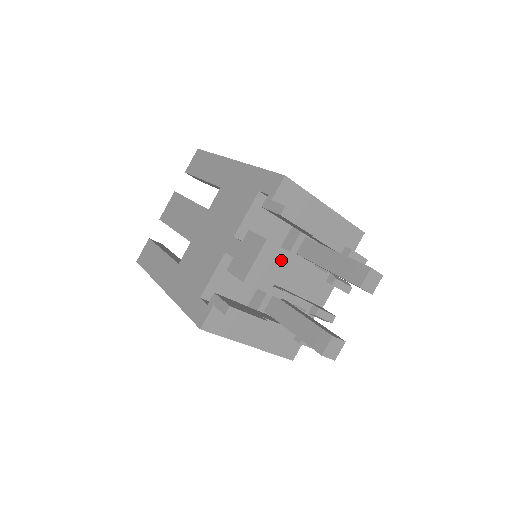
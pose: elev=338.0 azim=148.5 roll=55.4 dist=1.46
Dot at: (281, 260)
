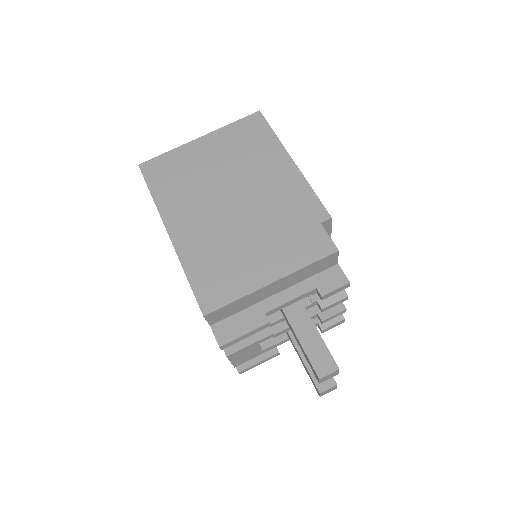
Dot at: (253, 347)
